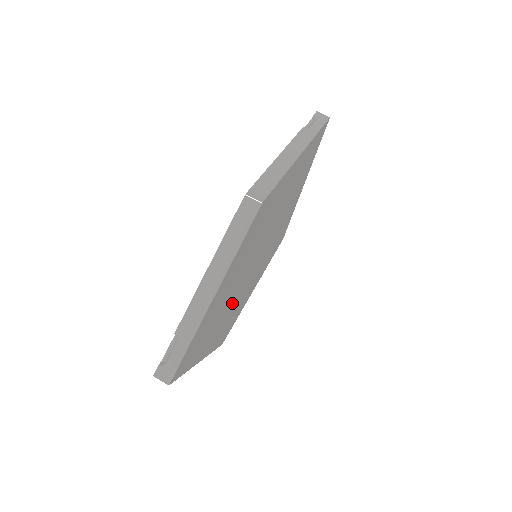
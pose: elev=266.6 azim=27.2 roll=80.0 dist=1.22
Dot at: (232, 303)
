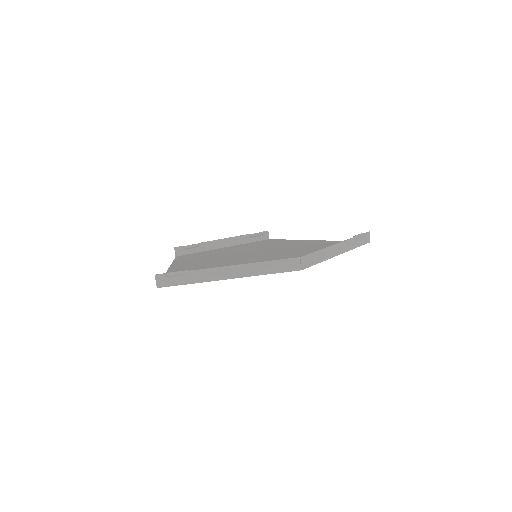
Dot at: (217, 262)
